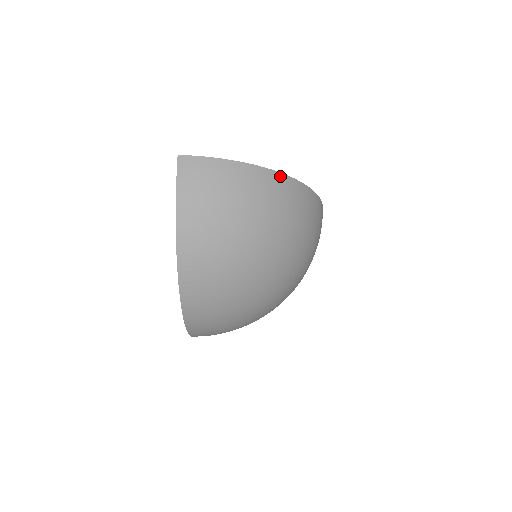
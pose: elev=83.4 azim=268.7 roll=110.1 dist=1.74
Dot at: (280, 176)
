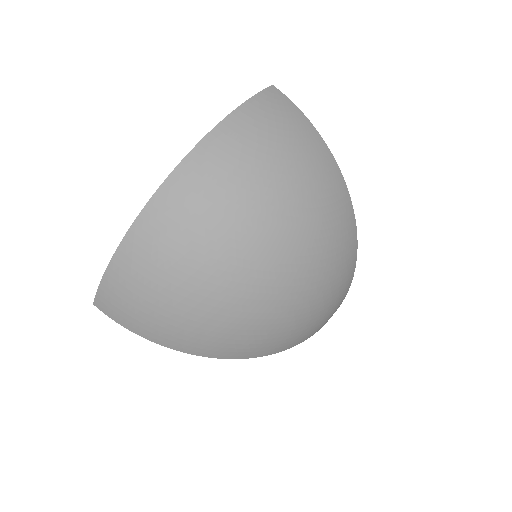
Dot at: (347, 193)
